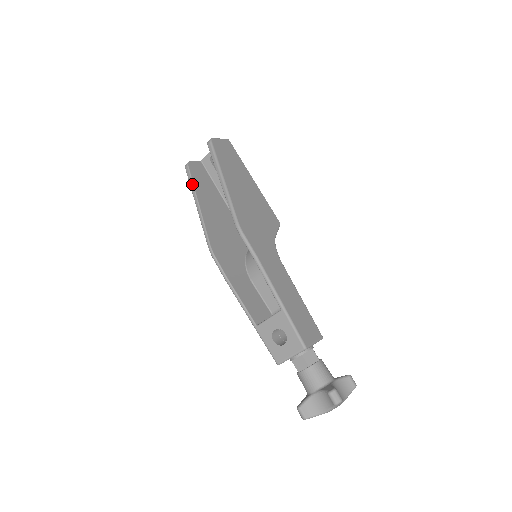
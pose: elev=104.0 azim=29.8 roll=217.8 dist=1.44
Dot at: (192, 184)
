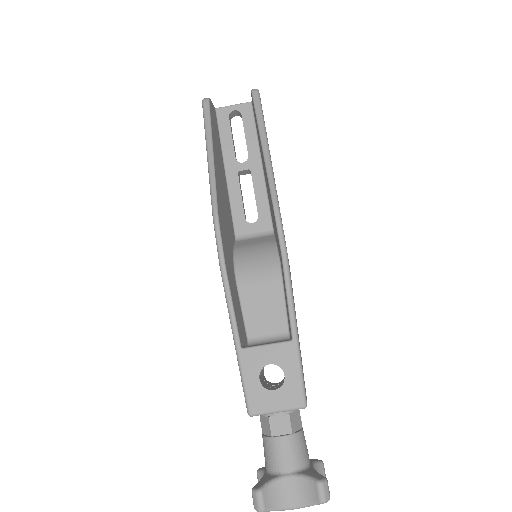
Dot at: (210, 124)
